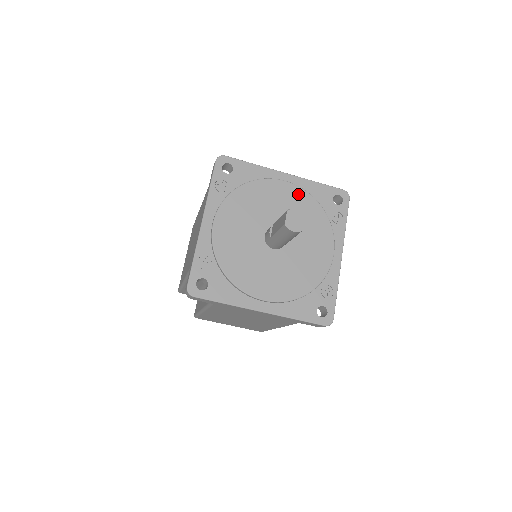
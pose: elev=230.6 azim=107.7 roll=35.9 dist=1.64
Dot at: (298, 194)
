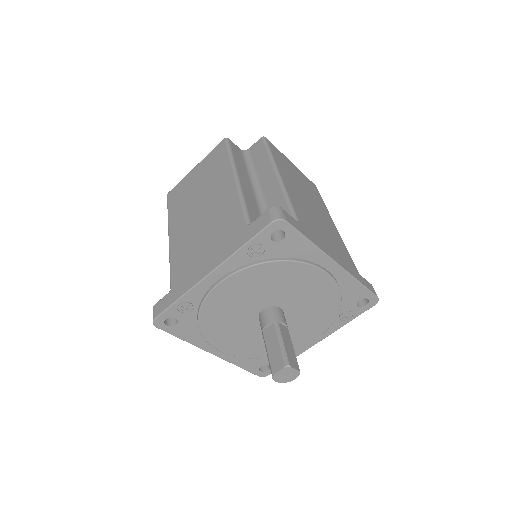
Dot at: (329, 289)
